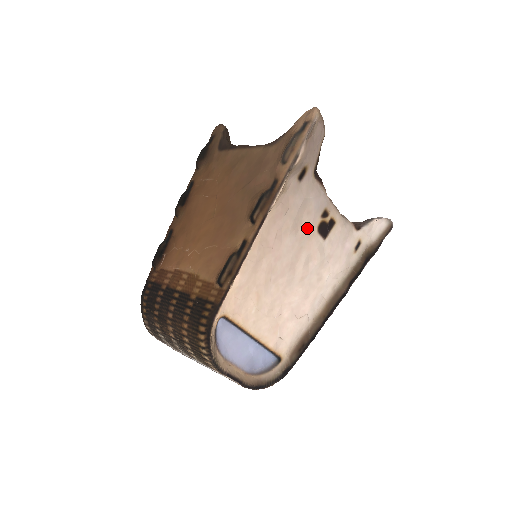
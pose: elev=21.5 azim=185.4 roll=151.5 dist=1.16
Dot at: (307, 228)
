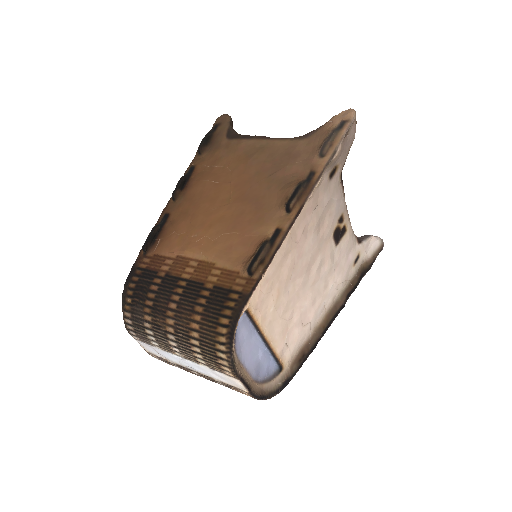
Dot at: (326, 230)
